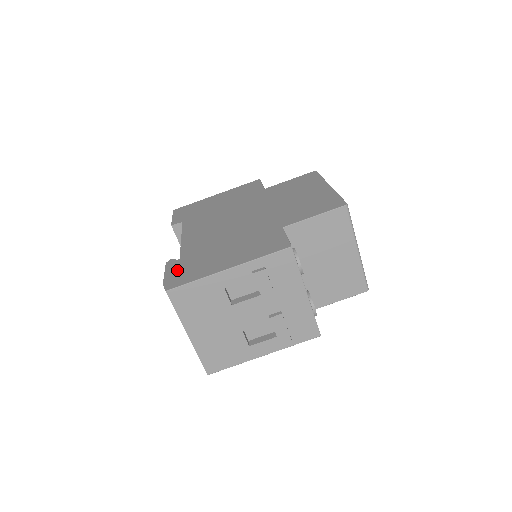
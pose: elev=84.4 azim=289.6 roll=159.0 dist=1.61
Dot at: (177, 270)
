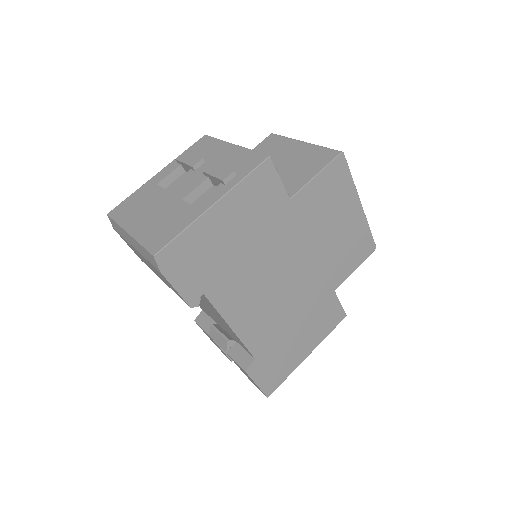
Dot at: occluded
